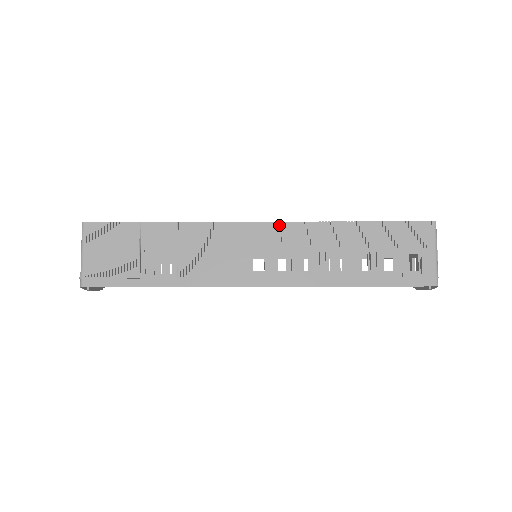
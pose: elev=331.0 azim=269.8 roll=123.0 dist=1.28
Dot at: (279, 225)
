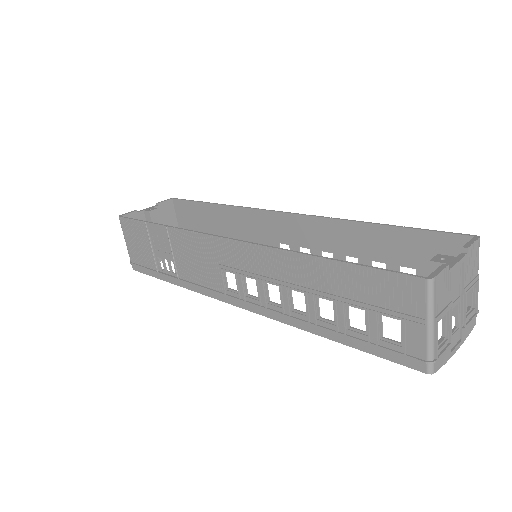
Dot at: (239, 245)
